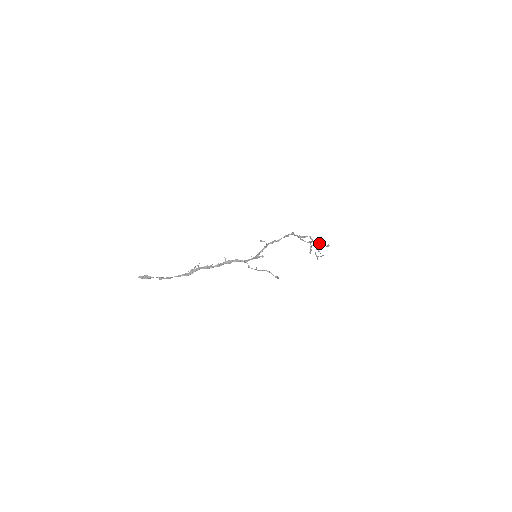
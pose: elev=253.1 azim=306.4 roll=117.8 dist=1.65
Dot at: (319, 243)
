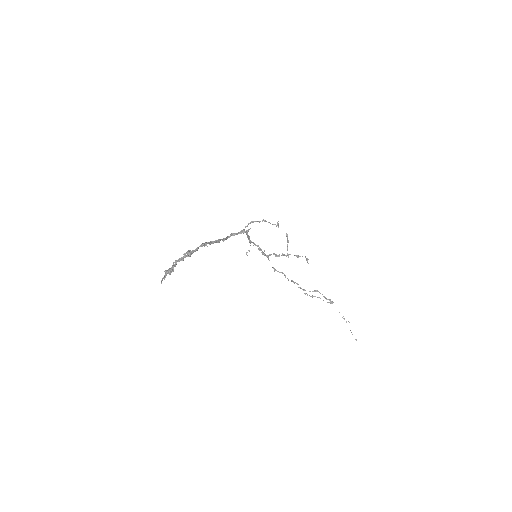
Dot at: (297, 257)
